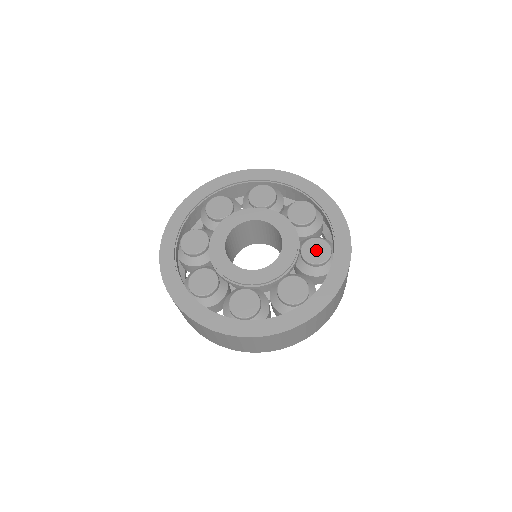
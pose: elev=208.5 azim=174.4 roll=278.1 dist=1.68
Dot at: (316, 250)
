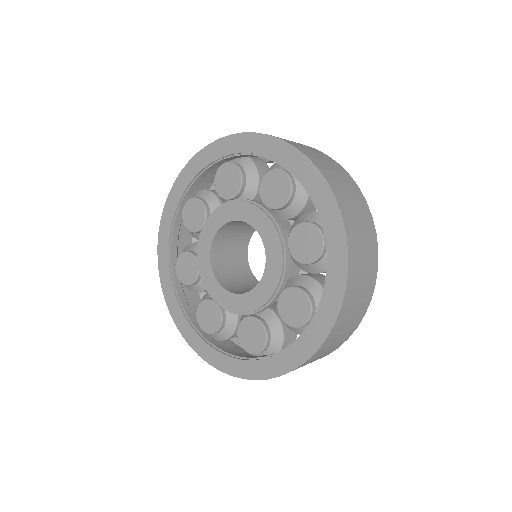
Dot at: (305, 242)
